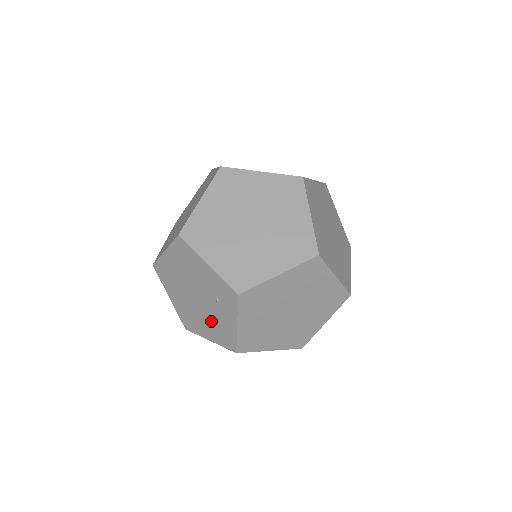
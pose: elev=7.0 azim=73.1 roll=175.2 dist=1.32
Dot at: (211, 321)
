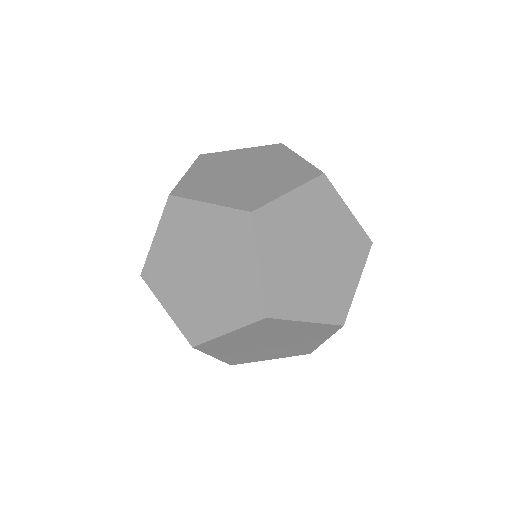
Dot at: occluded
